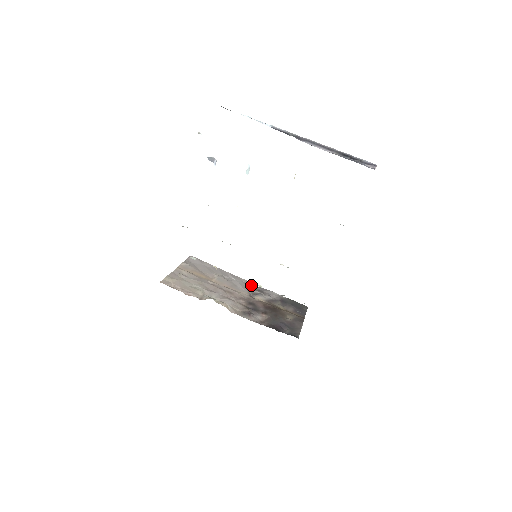
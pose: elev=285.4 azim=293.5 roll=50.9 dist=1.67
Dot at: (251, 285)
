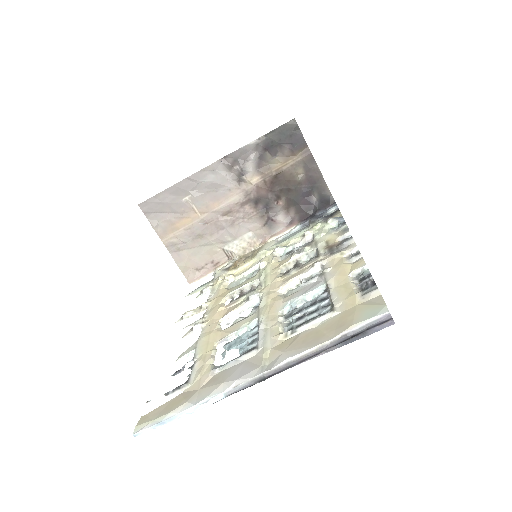
Dot at: (221, 164)
